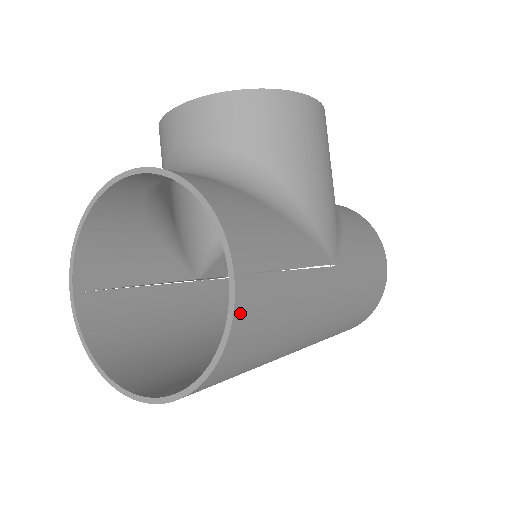
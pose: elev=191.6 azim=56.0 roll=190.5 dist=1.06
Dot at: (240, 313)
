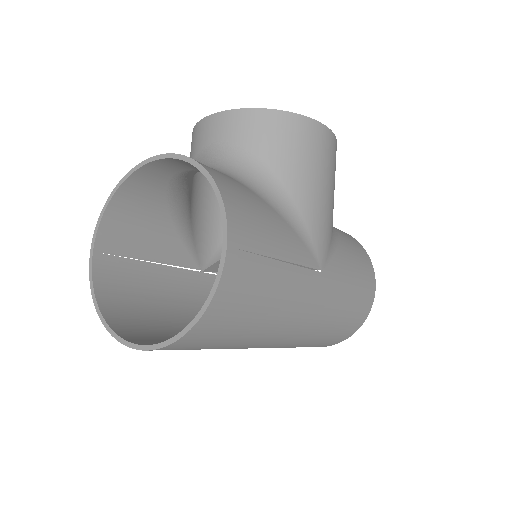
Dot at: (226, 280)
